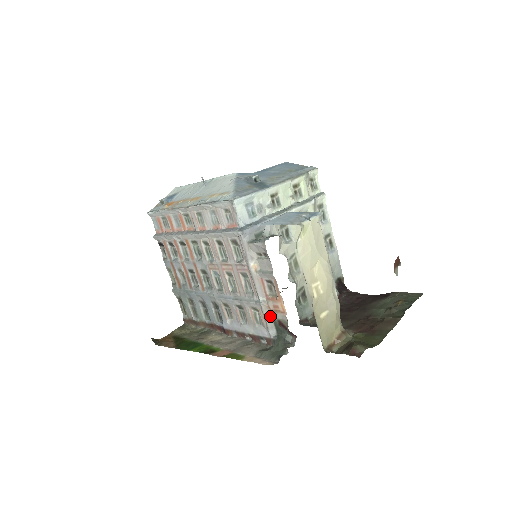
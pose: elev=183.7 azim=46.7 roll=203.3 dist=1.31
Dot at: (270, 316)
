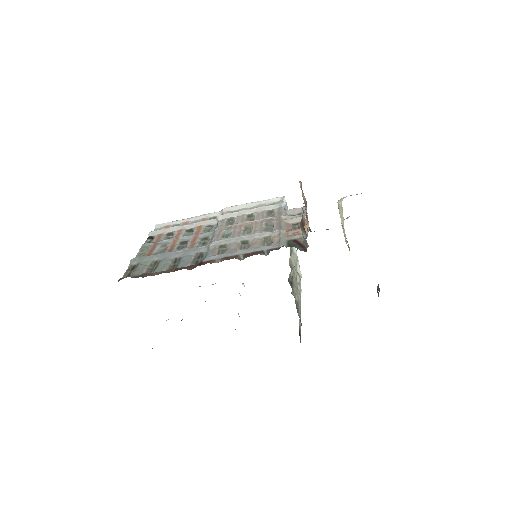
Dot at: (286, 238)
